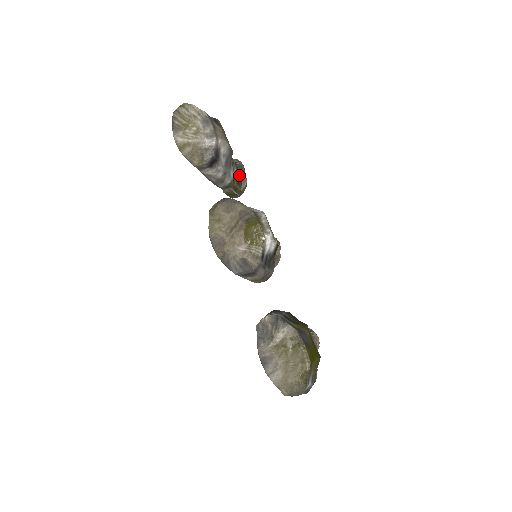
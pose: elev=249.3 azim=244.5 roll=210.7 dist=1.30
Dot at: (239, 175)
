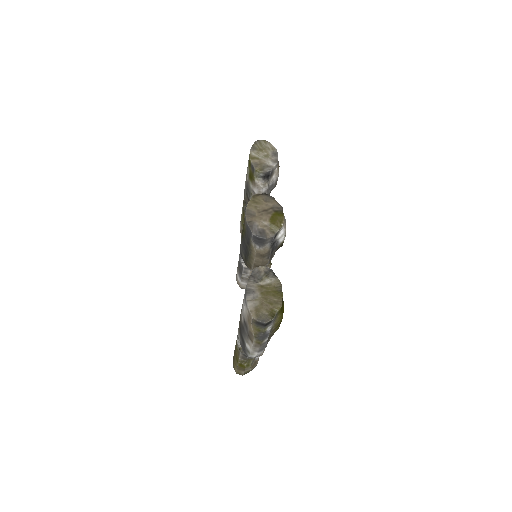
Dot at: occluded
